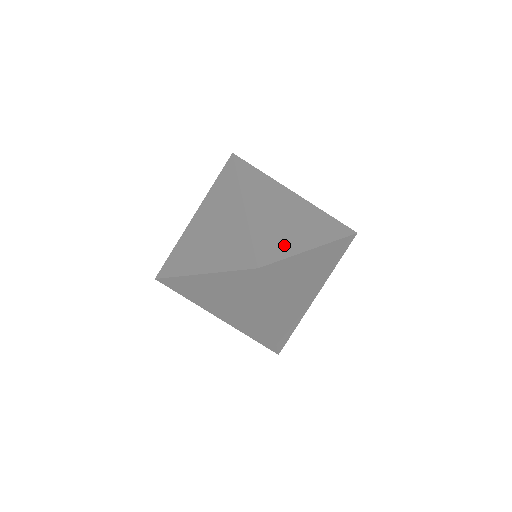
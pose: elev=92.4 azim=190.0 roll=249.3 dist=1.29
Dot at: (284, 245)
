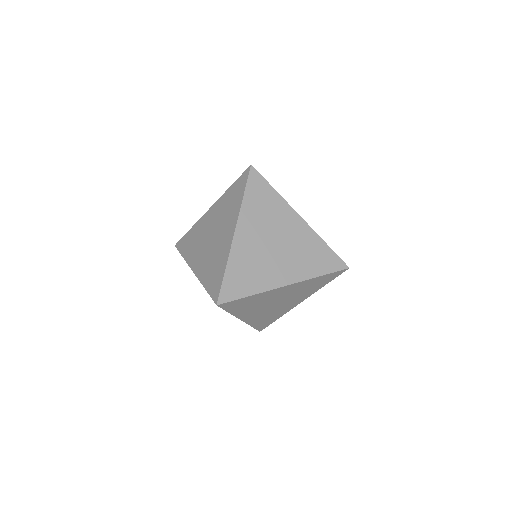
Dot at: (255, 281)
